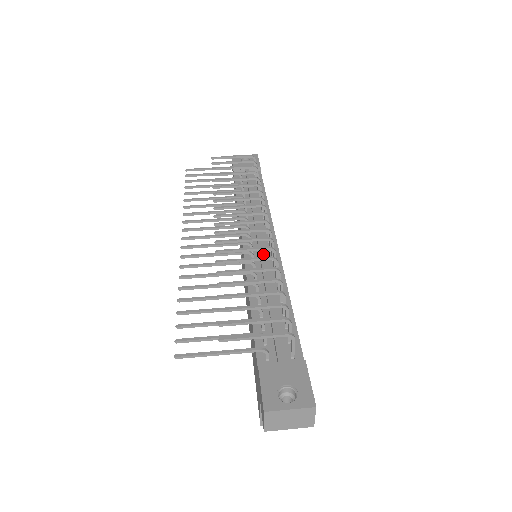
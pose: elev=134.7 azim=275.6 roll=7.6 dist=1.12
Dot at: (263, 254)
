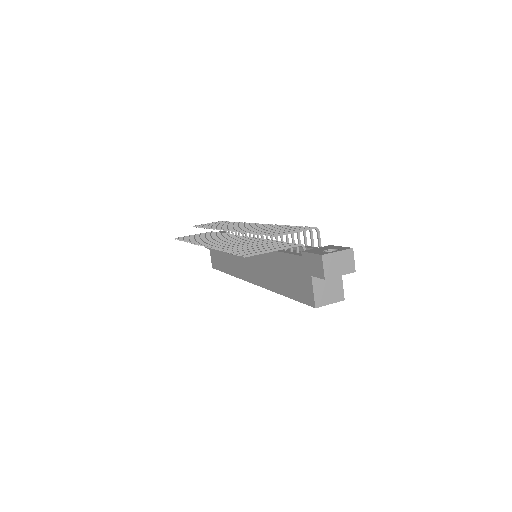
Dot at: occluded
